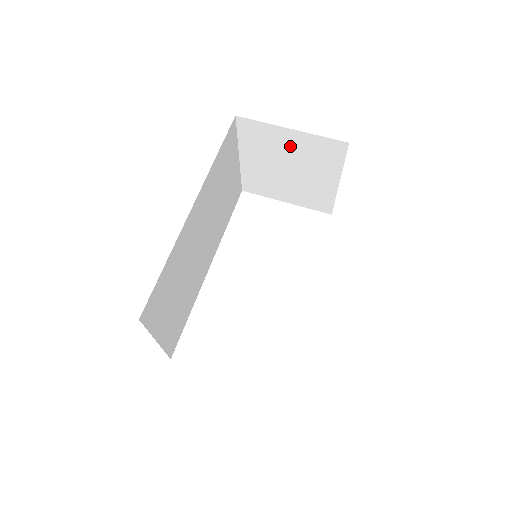
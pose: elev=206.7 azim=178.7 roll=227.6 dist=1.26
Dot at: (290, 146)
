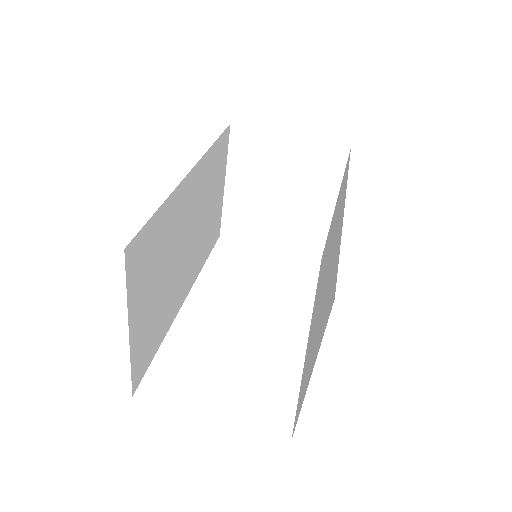
Dot at: (285, 160)
